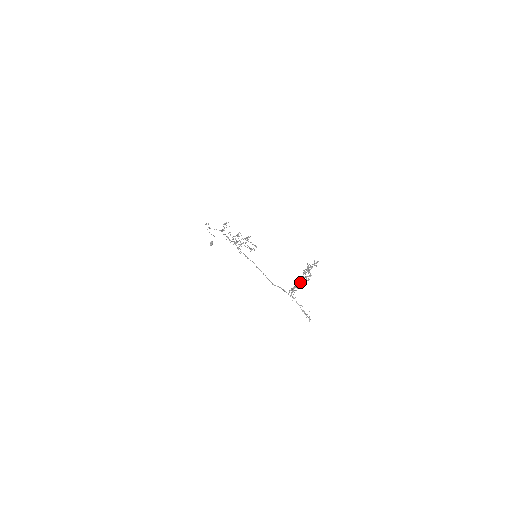
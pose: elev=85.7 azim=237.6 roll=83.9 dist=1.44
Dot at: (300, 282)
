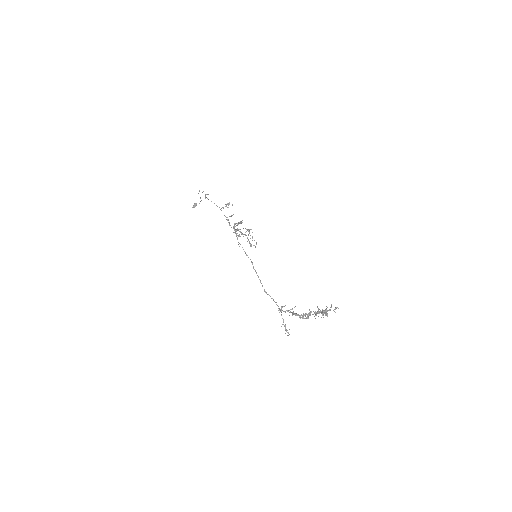
Dot at: occluded
